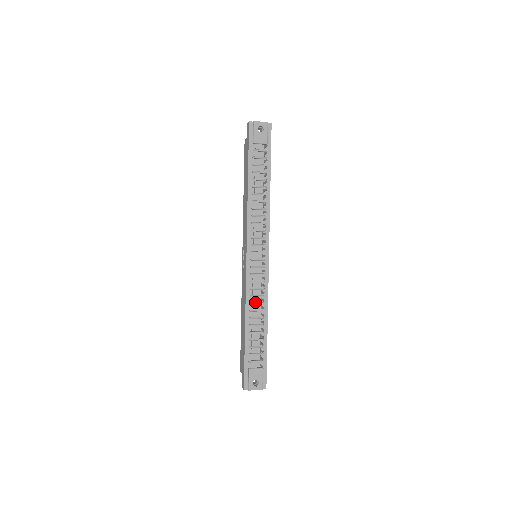
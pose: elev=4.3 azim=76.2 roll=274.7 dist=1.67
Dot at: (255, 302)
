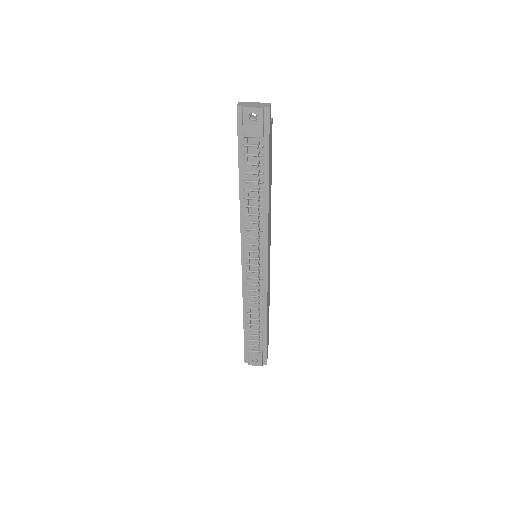
Dot at: (253, 301)
